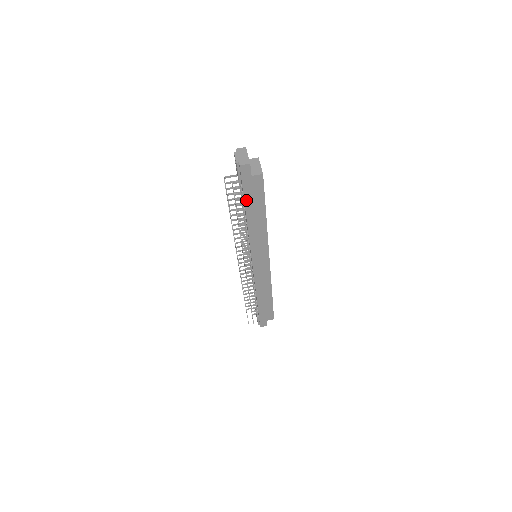
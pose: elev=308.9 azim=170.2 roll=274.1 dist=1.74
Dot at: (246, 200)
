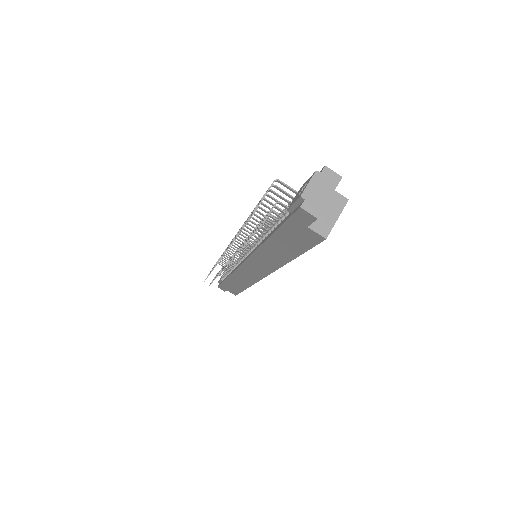
Dot at: (279, 232)
